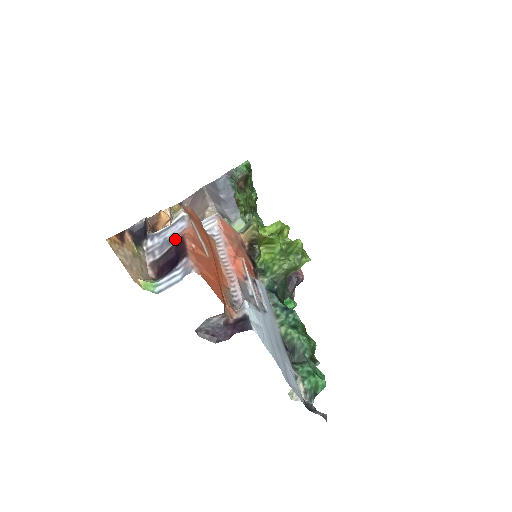
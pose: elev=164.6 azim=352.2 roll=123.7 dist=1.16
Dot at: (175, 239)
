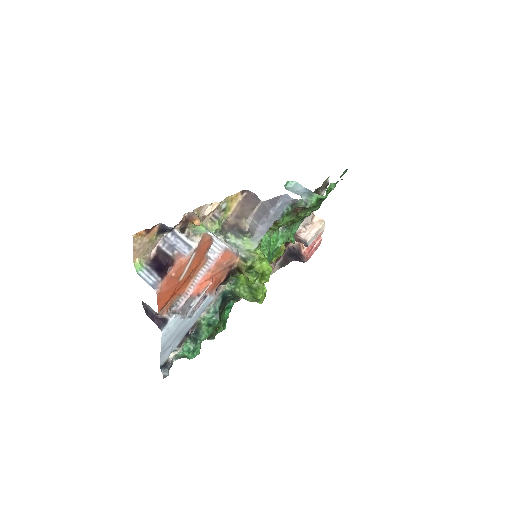
Dot at: (176, 254)
